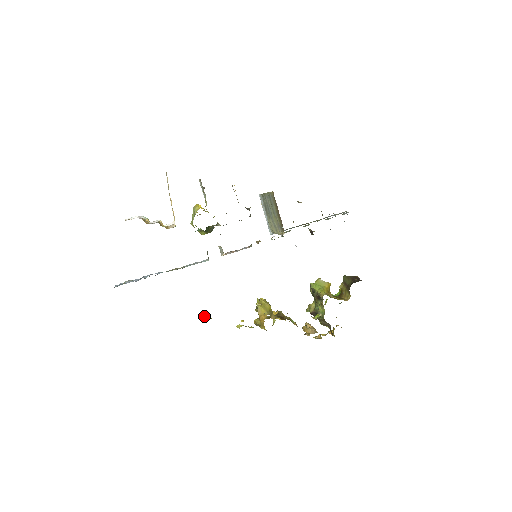
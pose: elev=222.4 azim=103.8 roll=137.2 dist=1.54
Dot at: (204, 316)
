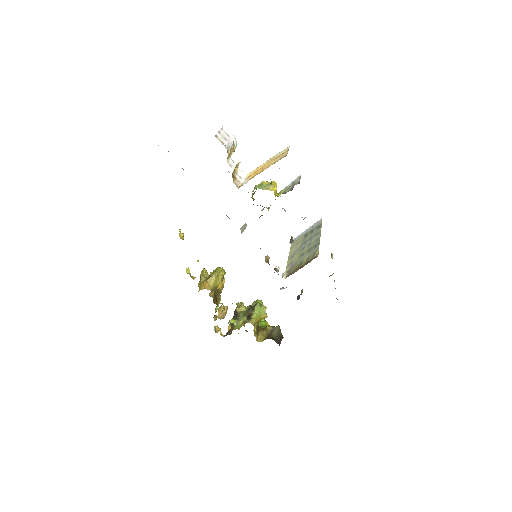
Dot at: (181, 233)
